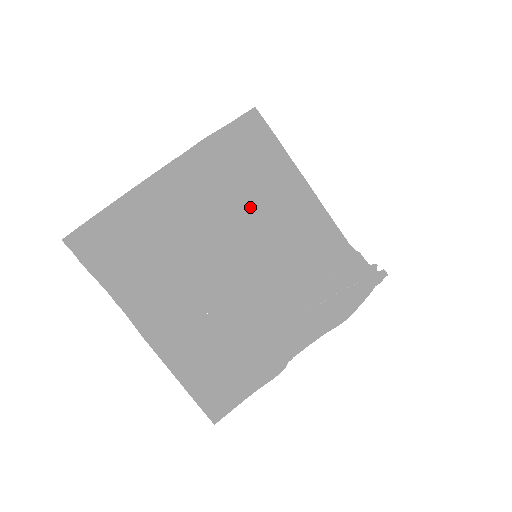
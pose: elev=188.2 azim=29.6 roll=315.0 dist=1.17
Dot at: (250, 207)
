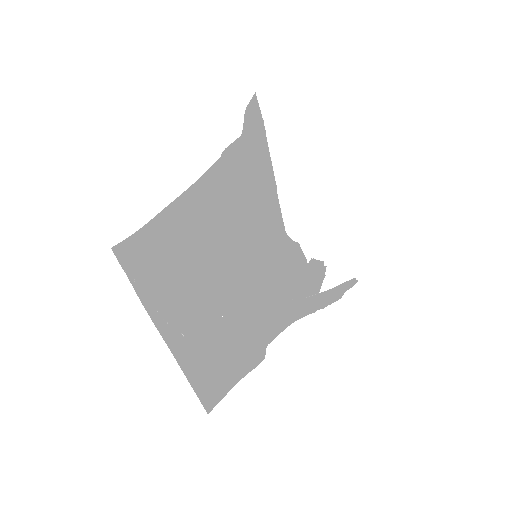
Dot at: (263, 210)
